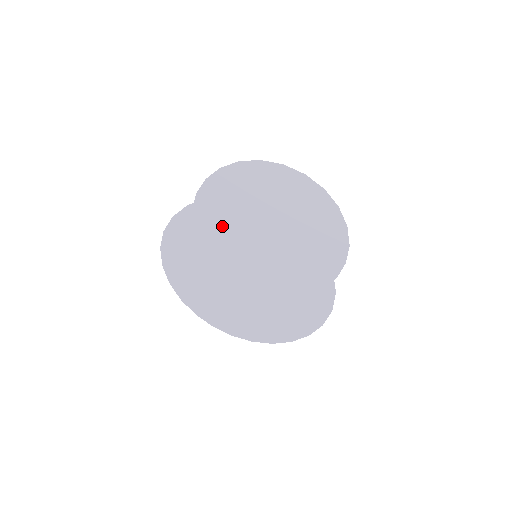
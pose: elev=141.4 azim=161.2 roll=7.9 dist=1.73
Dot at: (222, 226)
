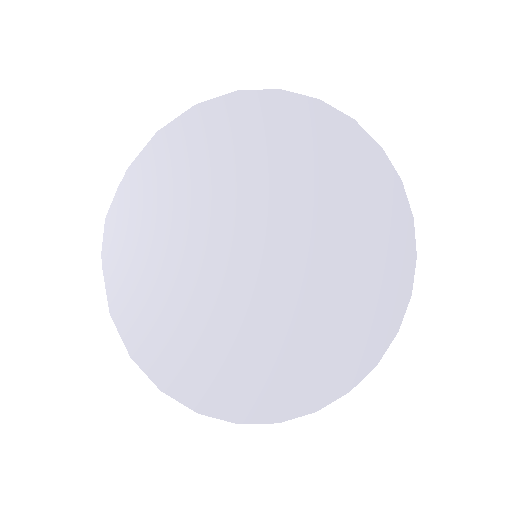
Dot at: (282, 146)
